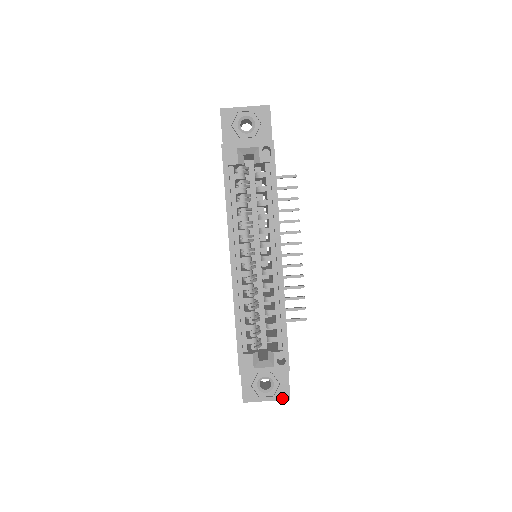
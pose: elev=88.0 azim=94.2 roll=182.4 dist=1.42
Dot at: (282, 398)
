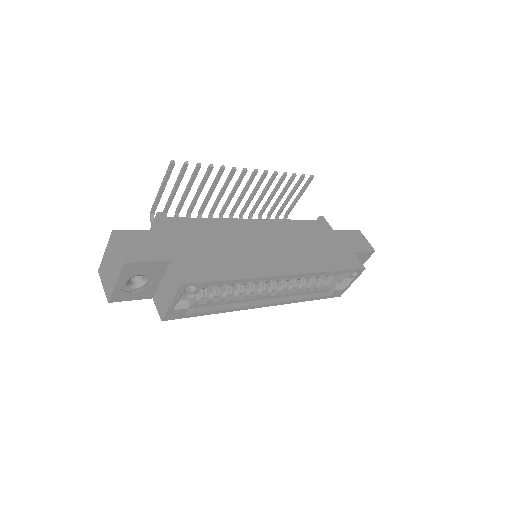
Dot at: (370, 256)
